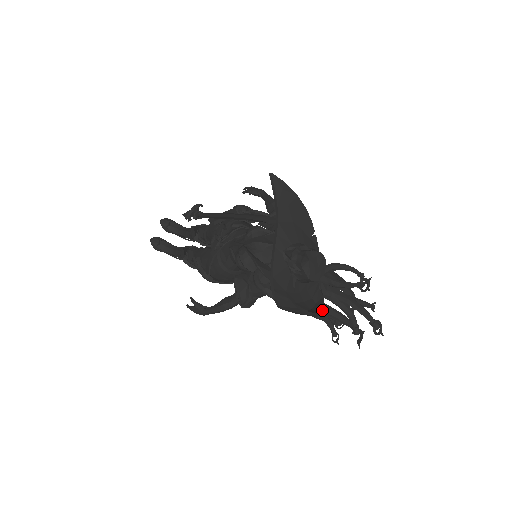
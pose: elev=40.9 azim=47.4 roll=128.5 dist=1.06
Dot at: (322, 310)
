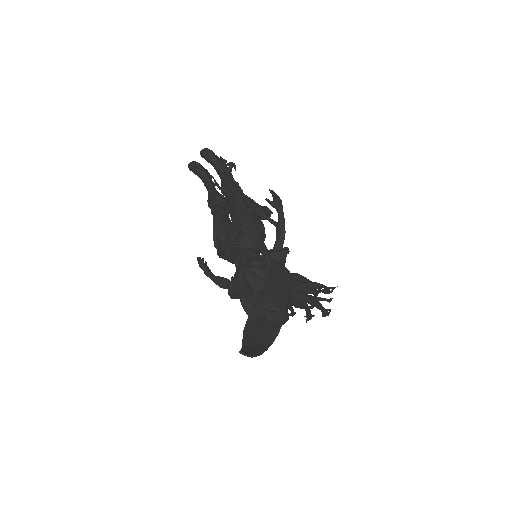
Dot at: (275, 338)
